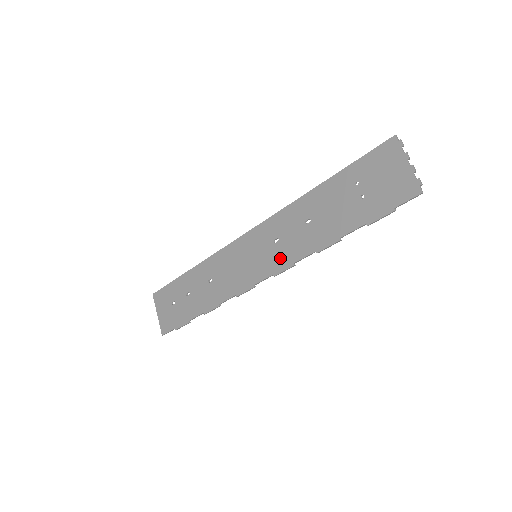
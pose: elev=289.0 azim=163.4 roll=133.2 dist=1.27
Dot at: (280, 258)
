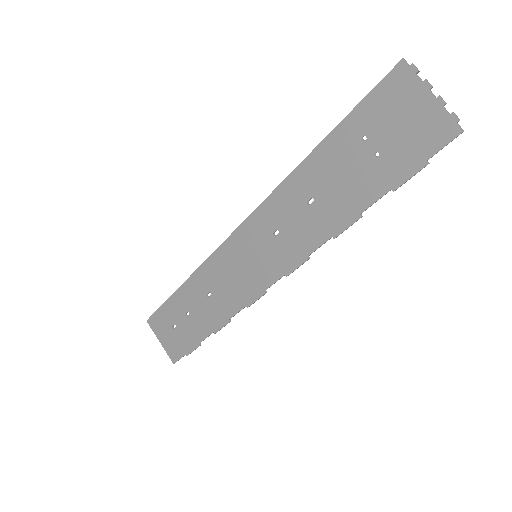
Dot at: (288, 253)
